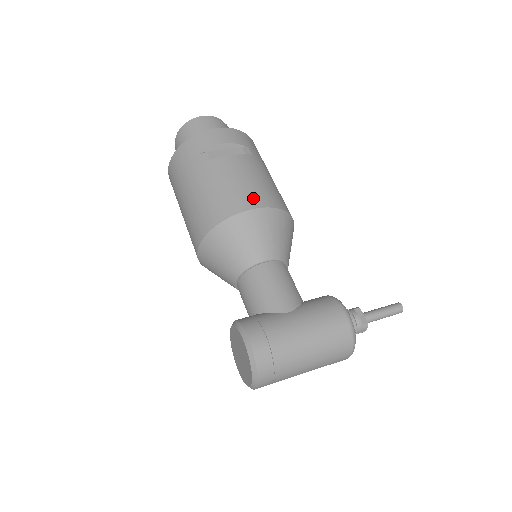
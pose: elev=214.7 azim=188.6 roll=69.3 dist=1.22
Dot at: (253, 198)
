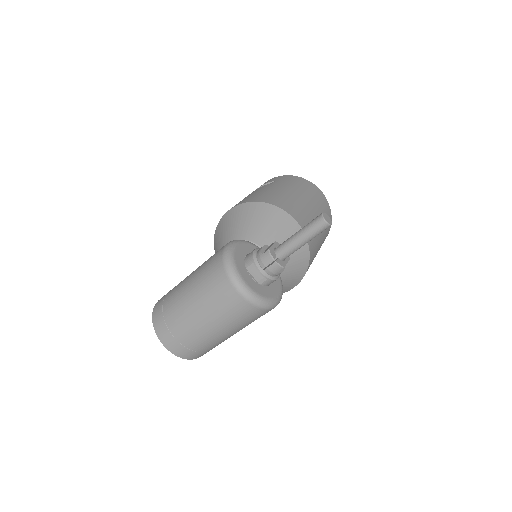
Dot at: occluded
